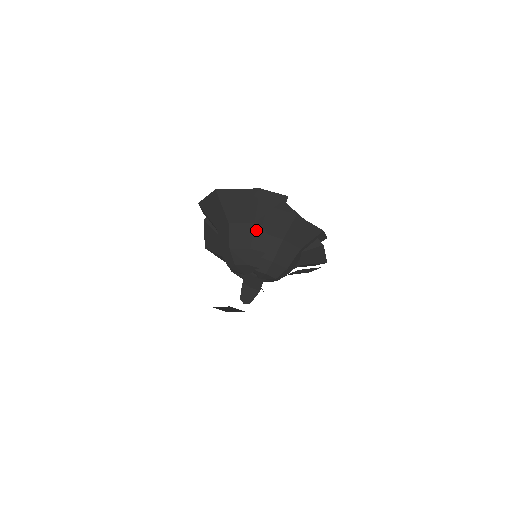
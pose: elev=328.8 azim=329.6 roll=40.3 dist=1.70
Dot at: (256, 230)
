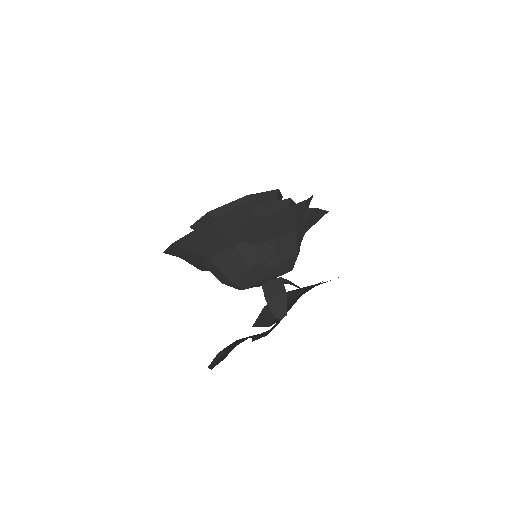
Dot at: (241, 250)
